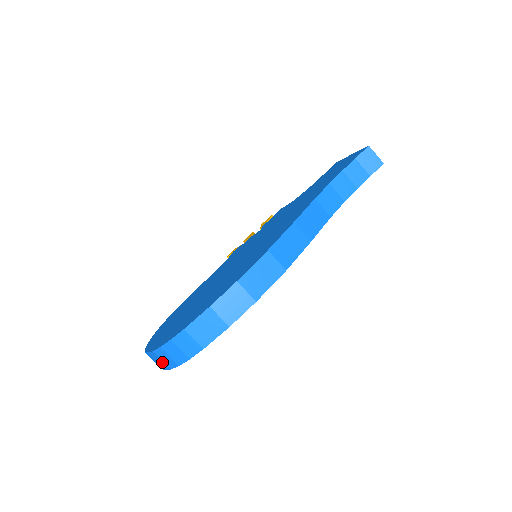
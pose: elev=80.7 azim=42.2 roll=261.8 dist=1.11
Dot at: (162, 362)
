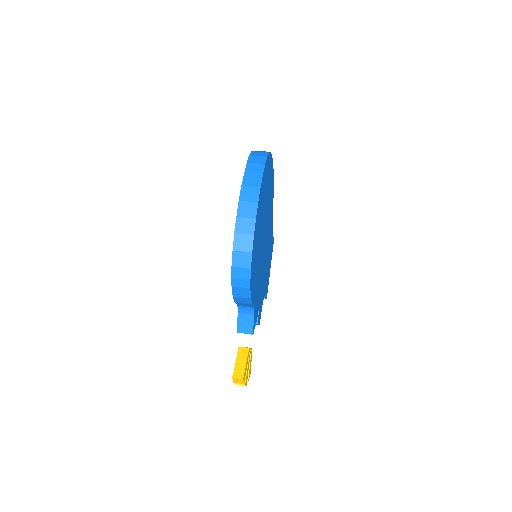
Dot at: (257, 166)
